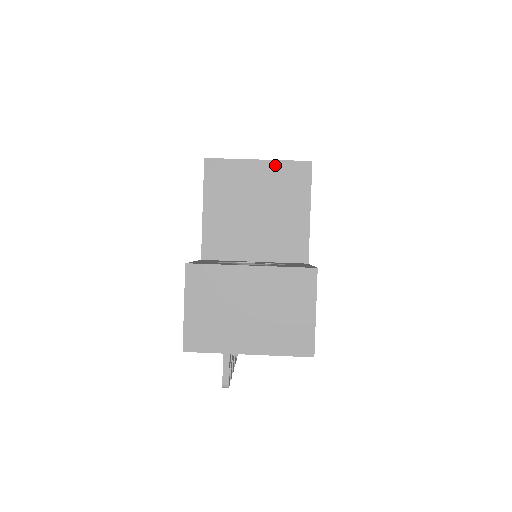
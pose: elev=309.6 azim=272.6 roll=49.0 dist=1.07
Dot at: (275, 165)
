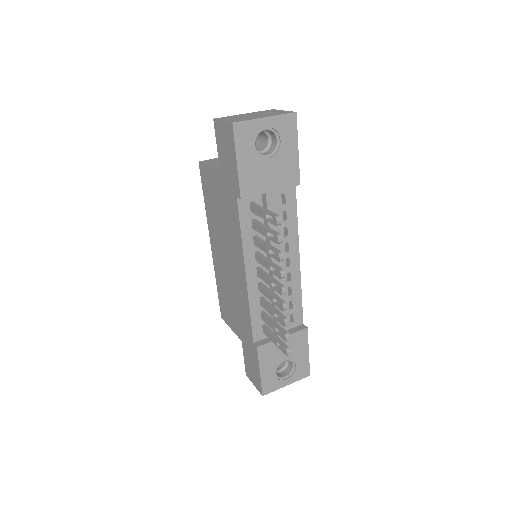
Dot at: occluded
